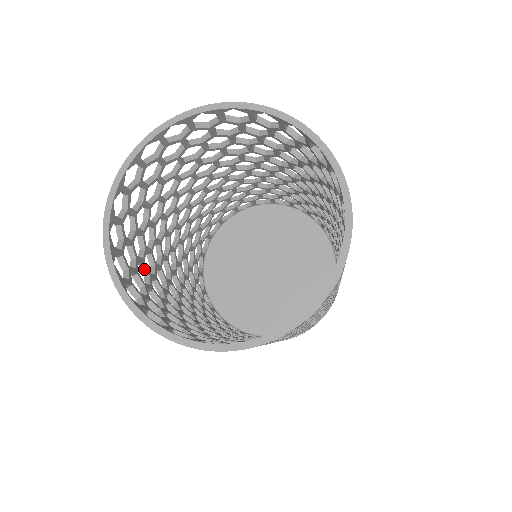
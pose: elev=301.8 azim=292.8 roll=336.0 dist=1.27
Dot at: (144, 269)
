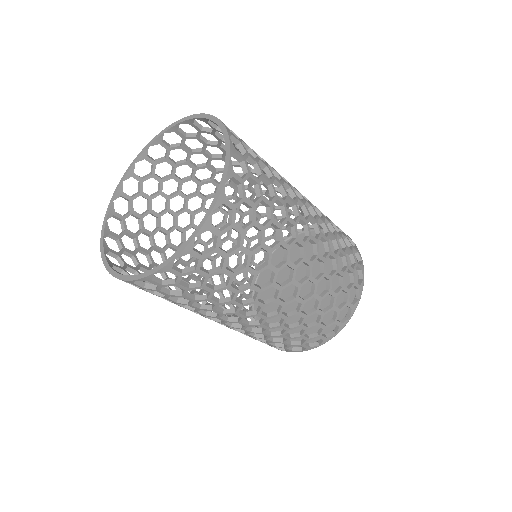
Dot at: (151, 240)
